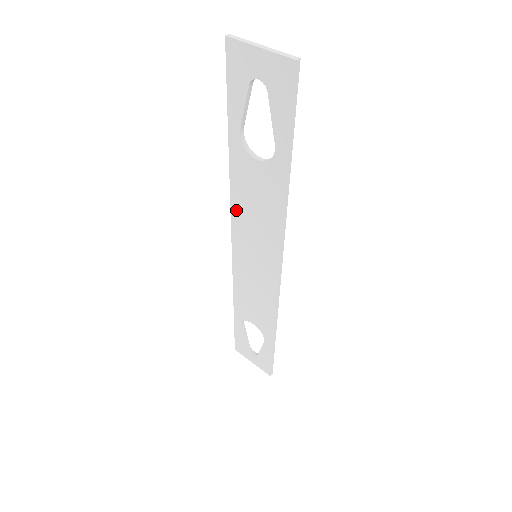
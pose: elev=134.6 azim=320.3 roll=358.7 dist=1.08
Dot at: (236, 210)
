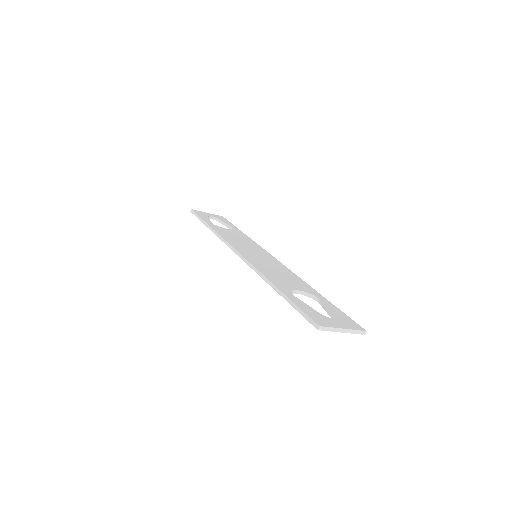
Dot at: occluded
